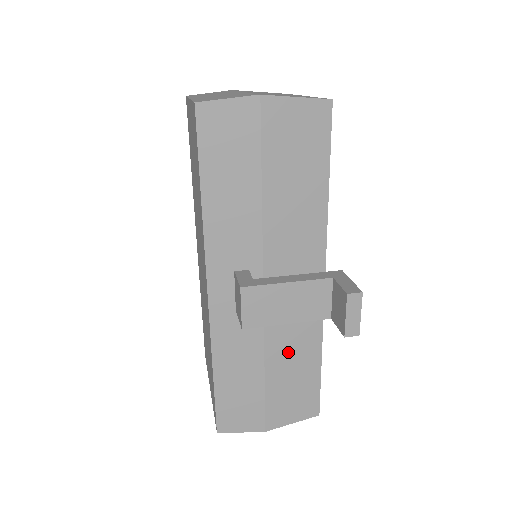
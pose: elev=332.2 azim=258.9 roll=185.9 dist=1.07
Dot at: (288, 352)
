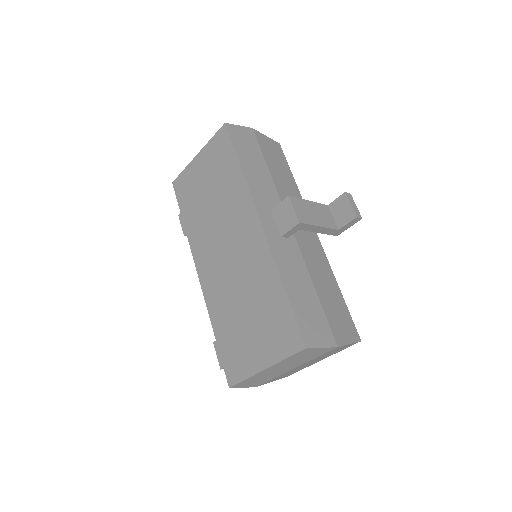
Dot at: (320, 277)
